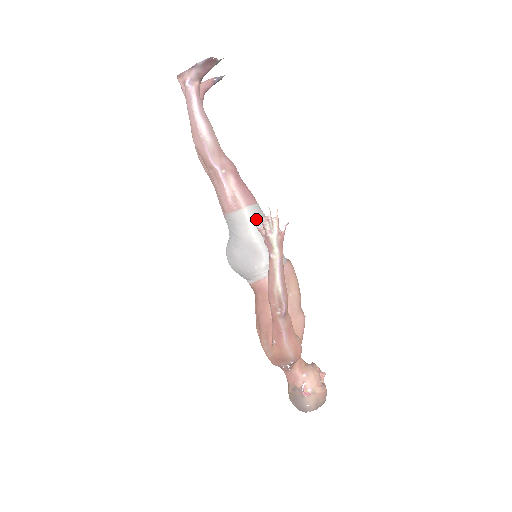
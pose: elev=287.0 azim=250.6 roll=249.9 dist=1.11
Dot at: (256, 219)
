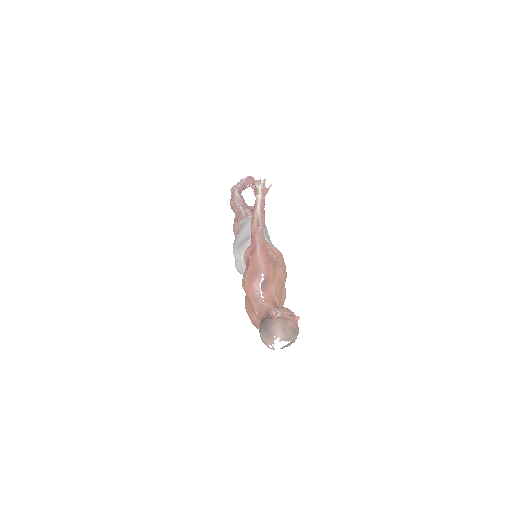
Dot at: occluded
